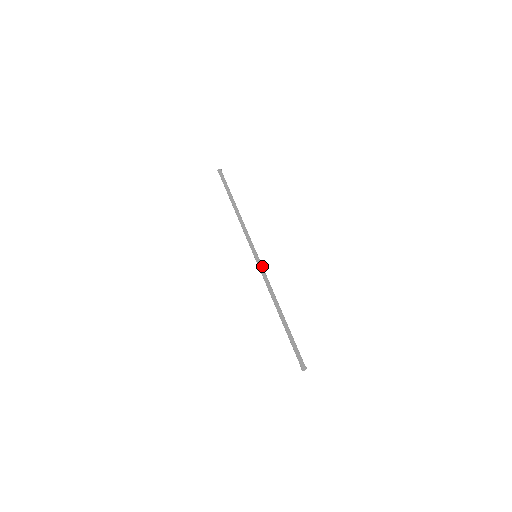
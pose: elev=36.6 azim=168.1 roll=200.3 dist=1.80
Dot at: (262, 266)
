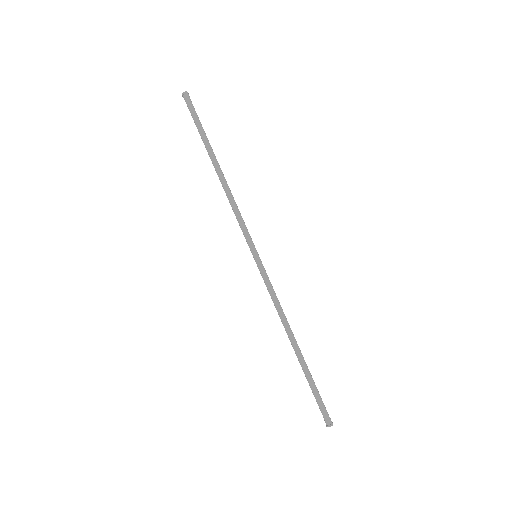
Dot at: (264, 274)
